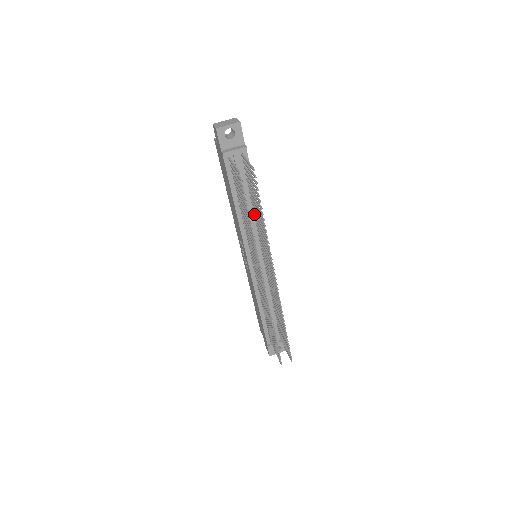
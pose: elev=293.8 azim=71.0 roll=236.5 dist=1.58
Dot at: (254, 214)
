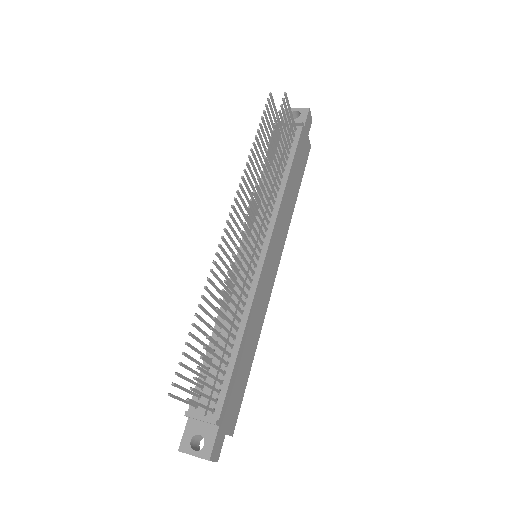
Dot at: (276, 186)
